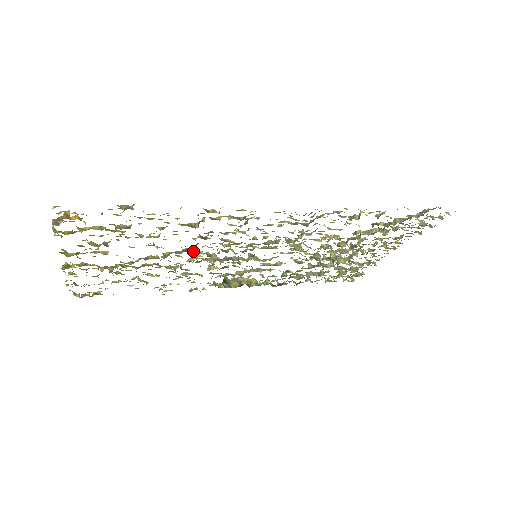
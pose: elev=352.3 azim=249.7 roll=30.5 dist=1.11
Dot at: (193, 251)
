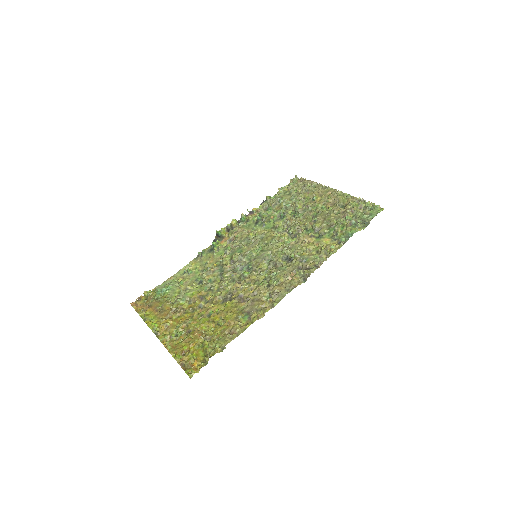
Dot at: (228, 291)
